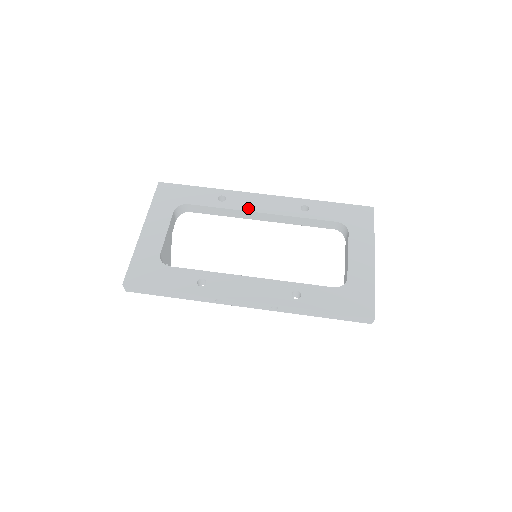
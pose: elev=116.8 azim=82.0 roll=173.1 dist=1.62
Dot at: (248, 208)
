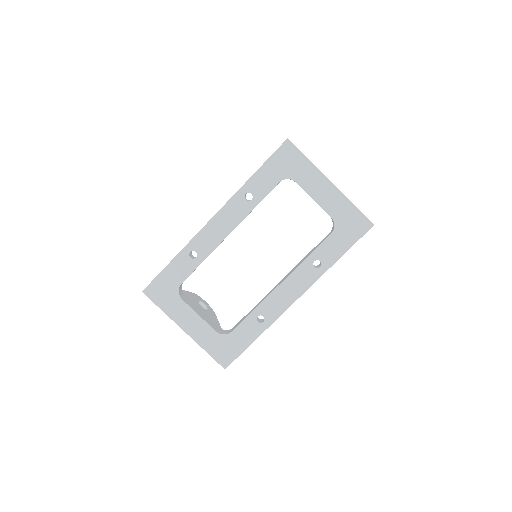
Dot at: (217, 242)
